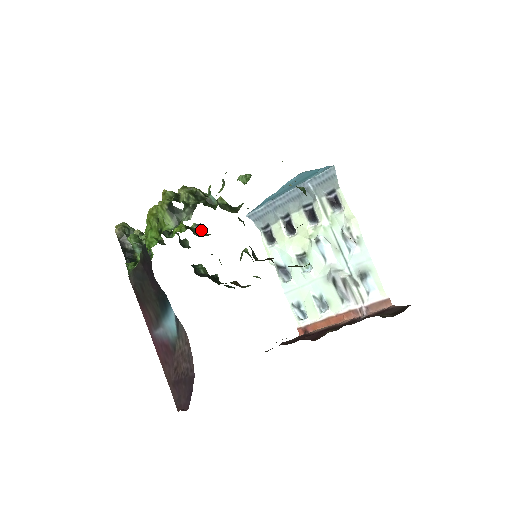
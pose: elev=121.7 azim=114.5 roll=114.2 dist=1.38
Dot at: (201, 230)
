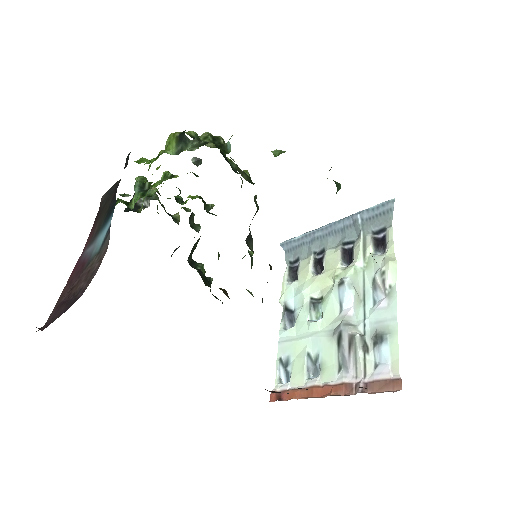
Dot at: (197, 165)
